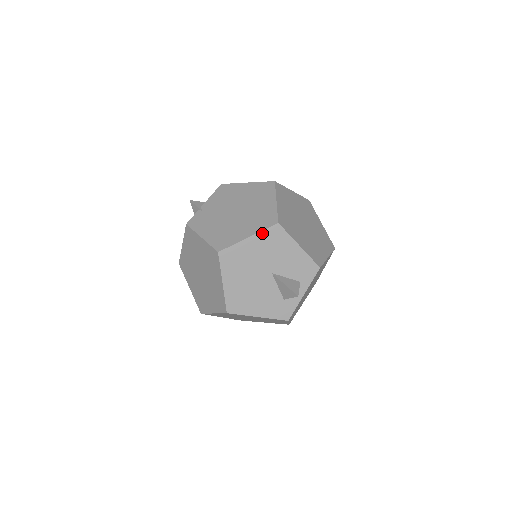
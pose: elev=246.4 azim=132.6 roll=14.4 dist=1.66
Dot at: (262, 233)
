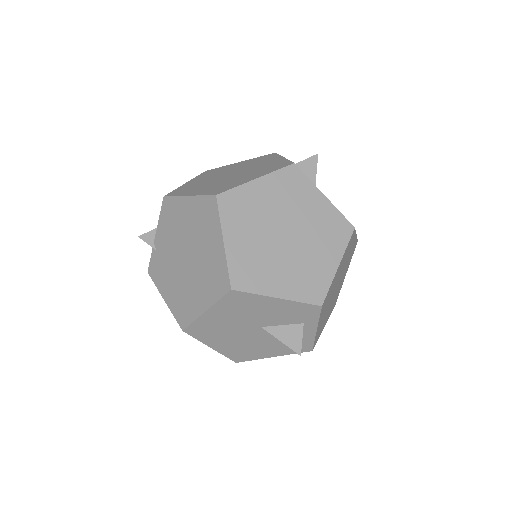
Dot at: (219, 303)
